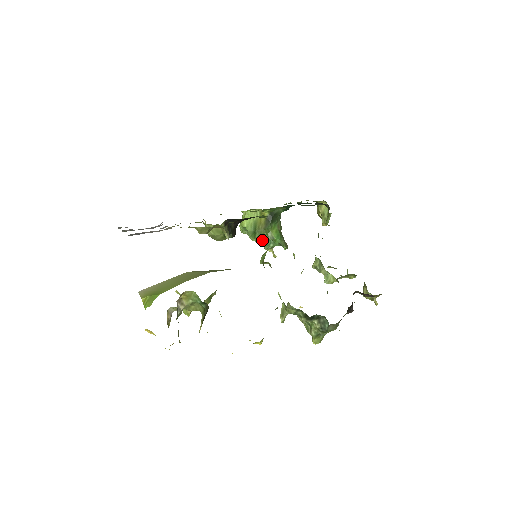
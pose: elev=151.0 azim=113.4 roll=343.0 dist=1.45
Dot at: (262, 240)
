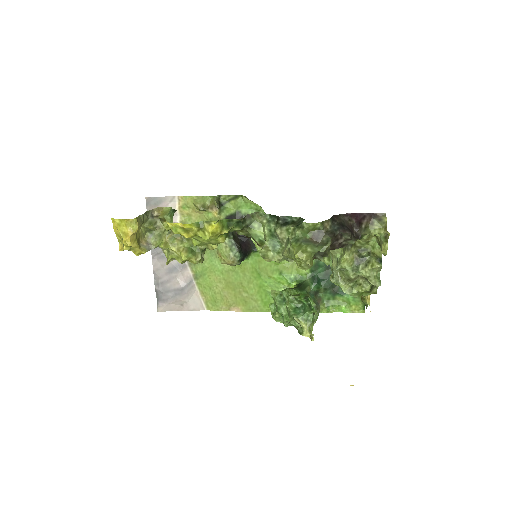
Dot at: (288, 304)
